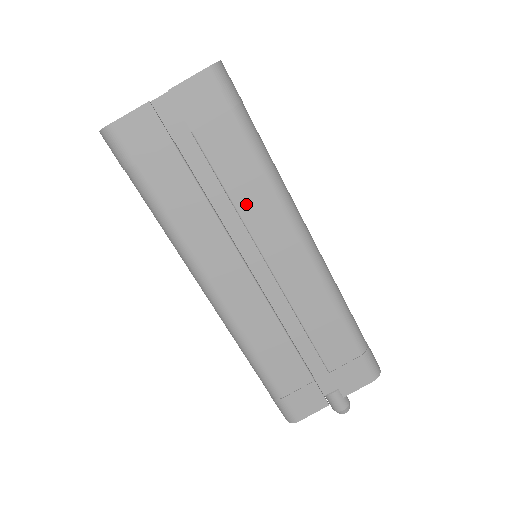
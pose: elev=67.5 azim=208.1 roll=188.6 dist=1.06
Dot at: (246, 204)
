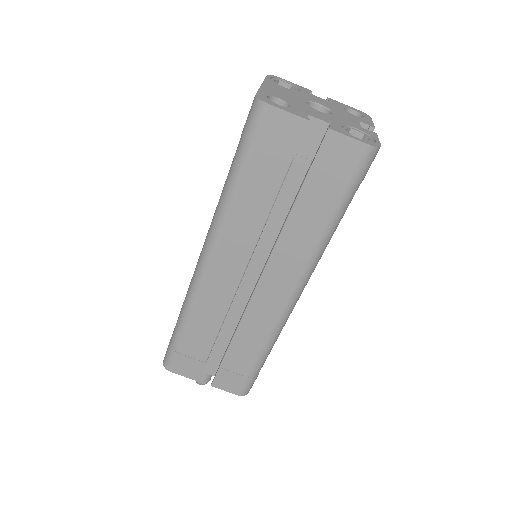
Dot at: (289, 239)
